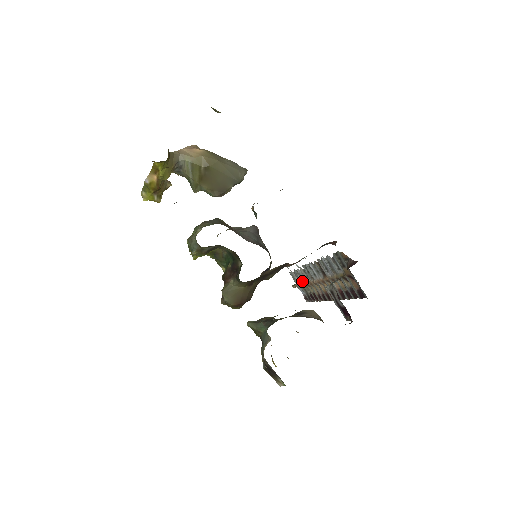
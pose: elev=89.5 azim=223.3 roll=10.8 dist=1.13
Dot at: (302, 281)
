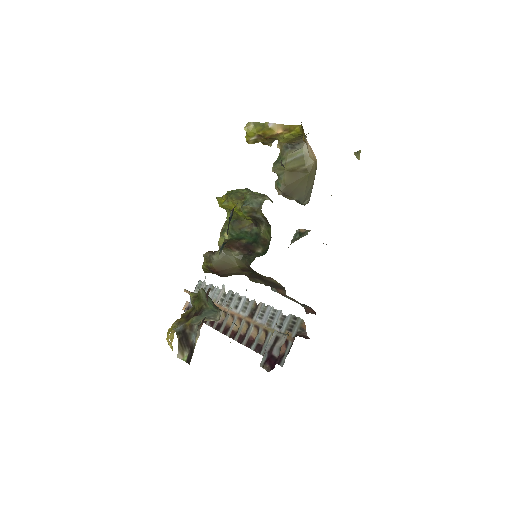
Dot at: occluded
